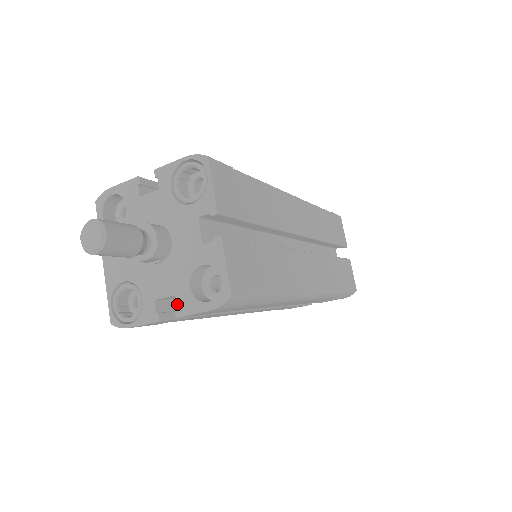
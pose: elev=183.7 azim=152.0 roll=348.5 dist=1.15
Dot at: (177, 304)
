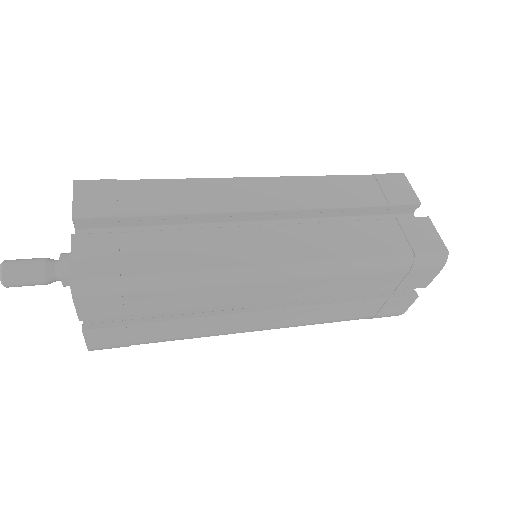
Dot at: occluded
